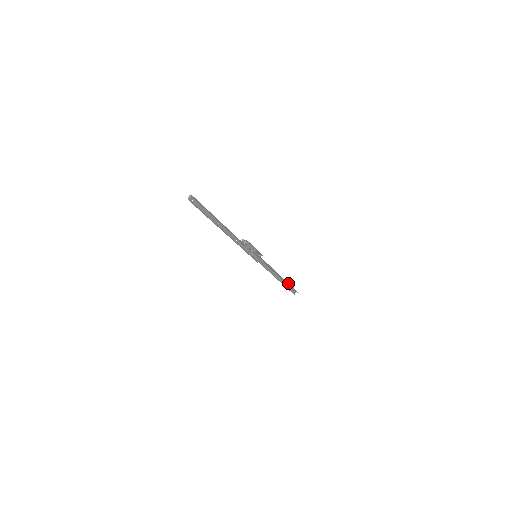
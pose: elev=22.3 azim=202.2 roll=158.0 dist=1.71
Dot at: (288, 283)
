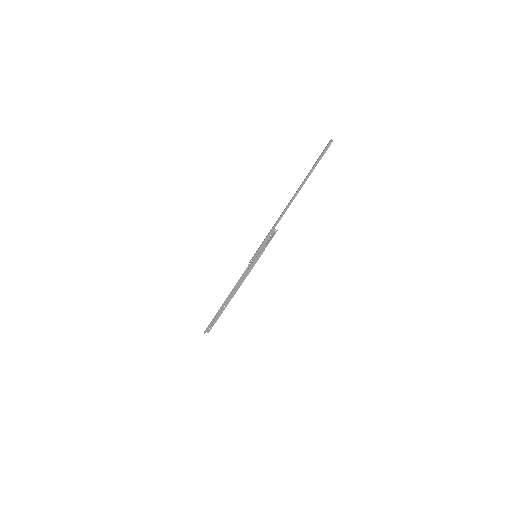
Dot at: occluded
